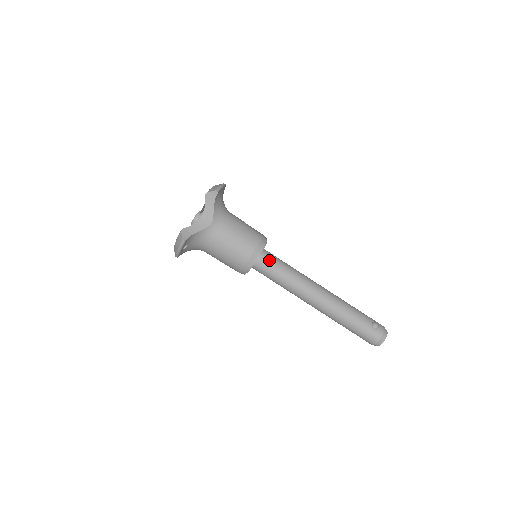
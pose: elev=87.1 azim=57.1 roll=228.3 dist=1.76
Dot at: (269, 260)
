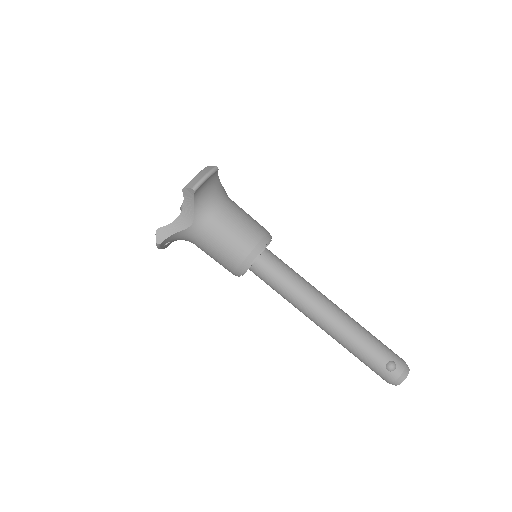
Dot at: (266, 269)
